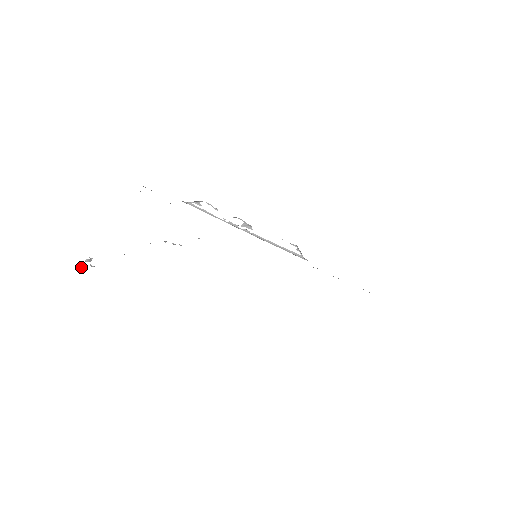
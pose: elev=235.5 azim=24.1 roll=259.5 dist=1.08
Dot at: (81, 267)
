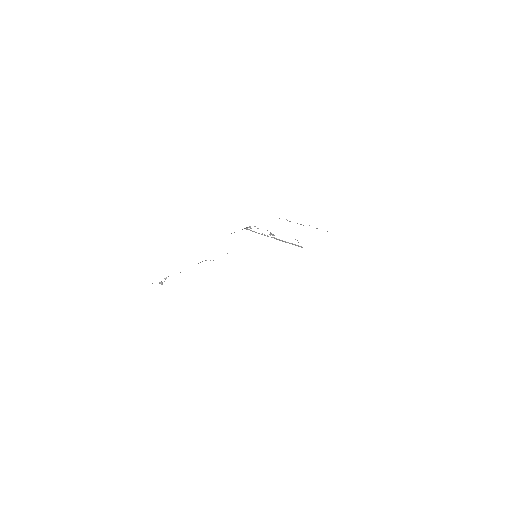
Dot at: (160, 282)
